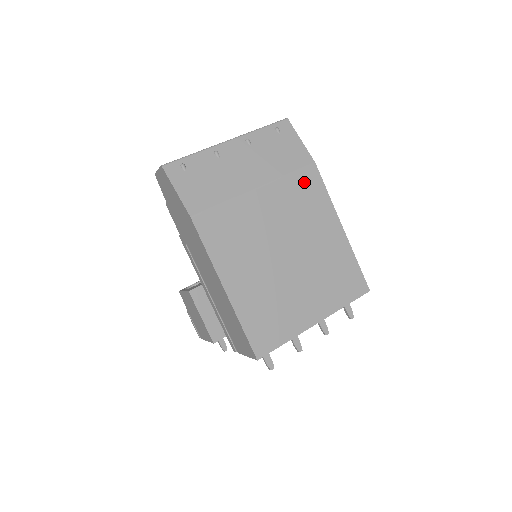
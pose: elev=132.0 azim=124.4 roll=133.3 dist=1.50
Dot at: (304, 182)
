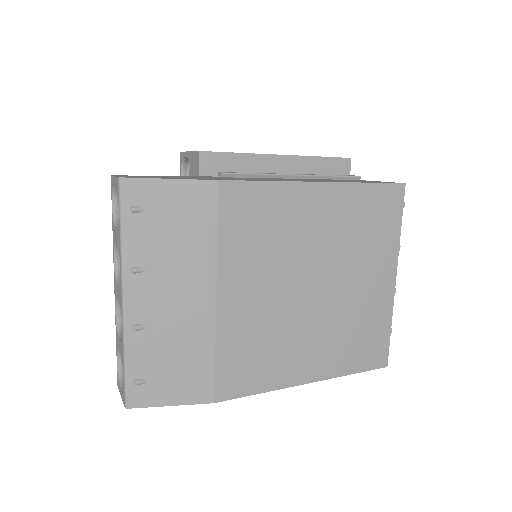
Dot at: (237, 216)
